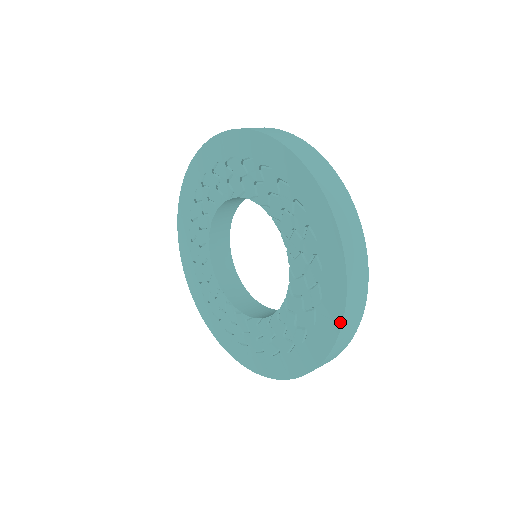
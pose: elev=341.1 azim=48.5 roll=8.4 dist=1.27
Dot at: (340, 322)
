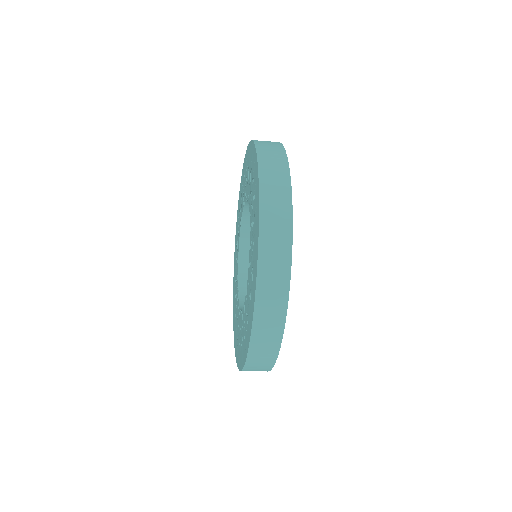
Dot at: (254, 304)
